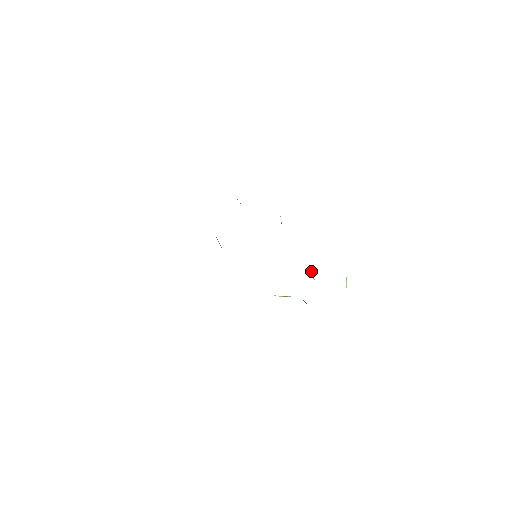
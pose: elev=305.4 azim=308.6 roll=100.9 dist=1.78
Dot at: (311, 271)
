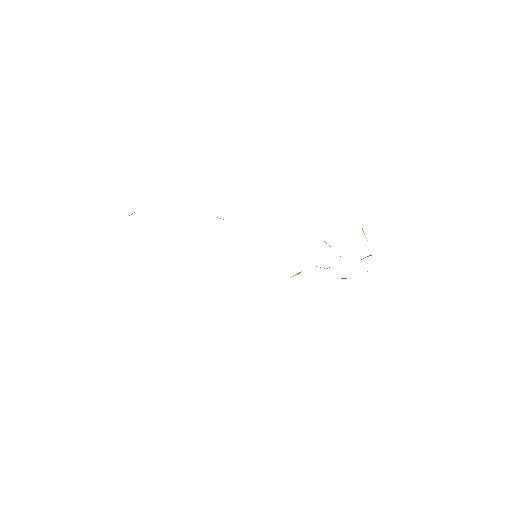
Dot at: (324, 241)
